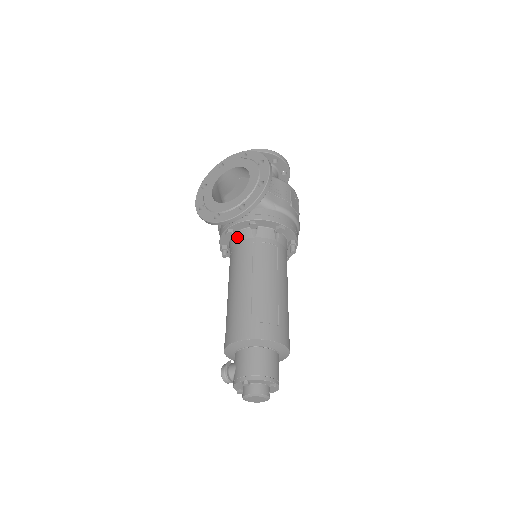
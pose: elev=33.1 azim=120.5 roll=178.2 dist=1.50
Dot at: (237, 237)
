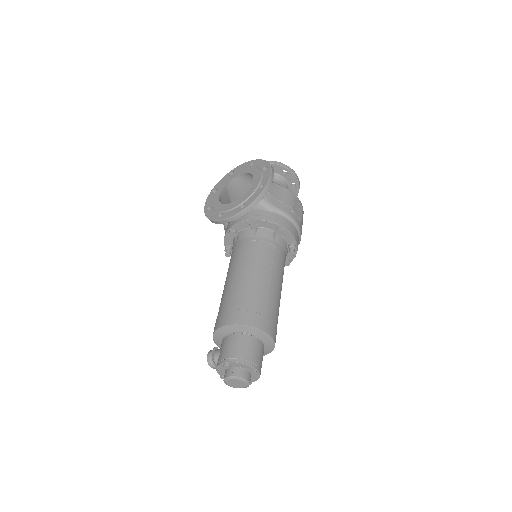
Dot at: (238, 236)
